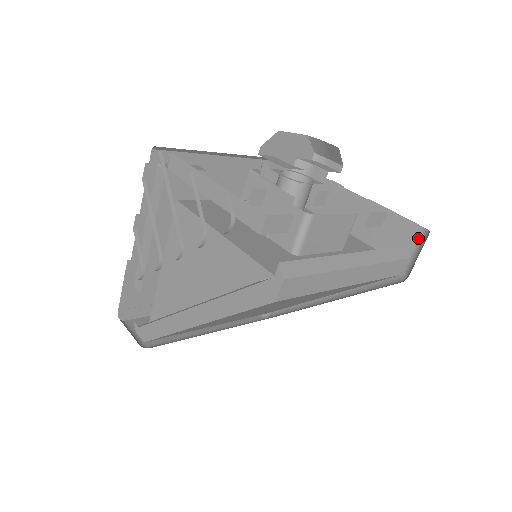
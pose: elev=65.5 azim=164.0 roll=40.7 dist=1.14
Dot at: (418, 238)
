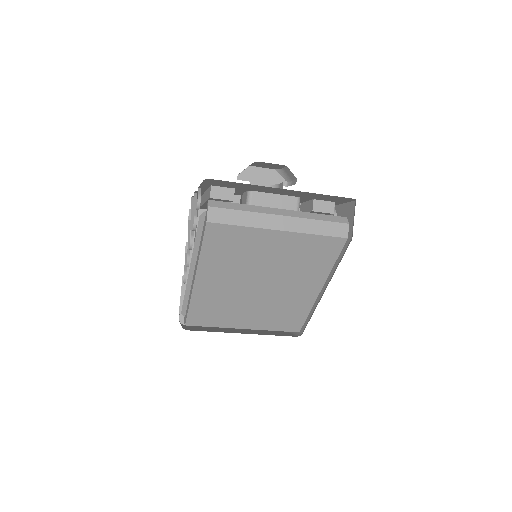
Dot at: (354, 210)
